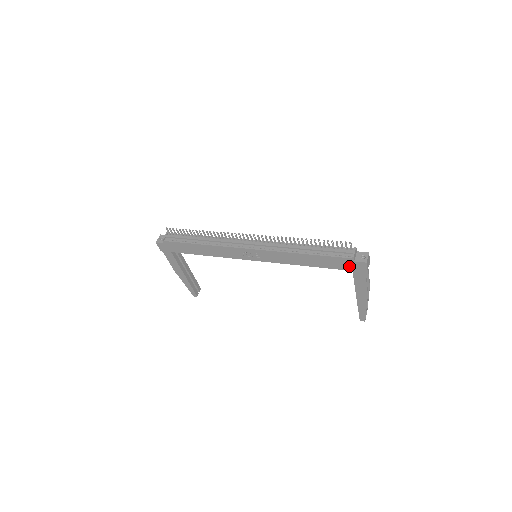
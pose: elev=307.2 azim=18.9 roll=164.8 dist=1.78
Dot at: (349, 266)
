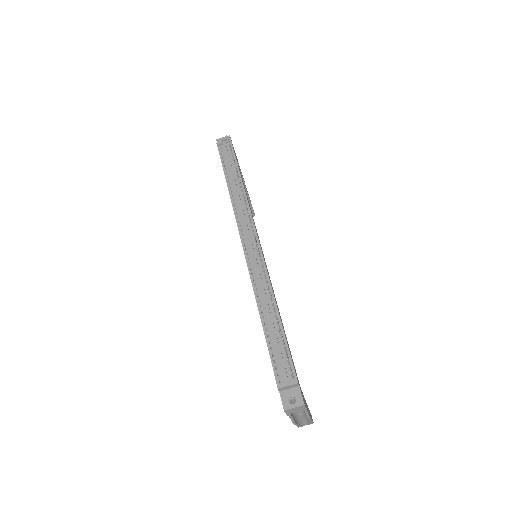
Dot at: occluded
